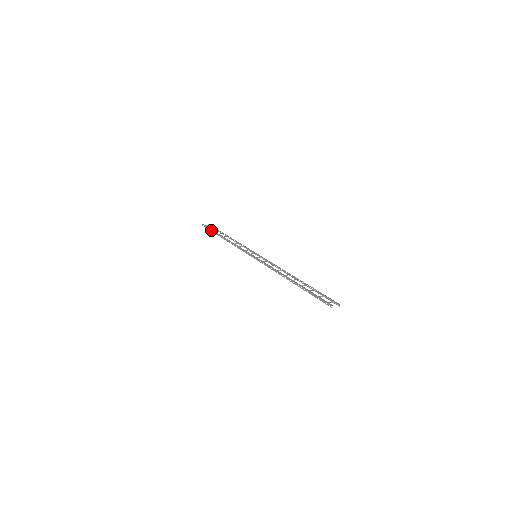
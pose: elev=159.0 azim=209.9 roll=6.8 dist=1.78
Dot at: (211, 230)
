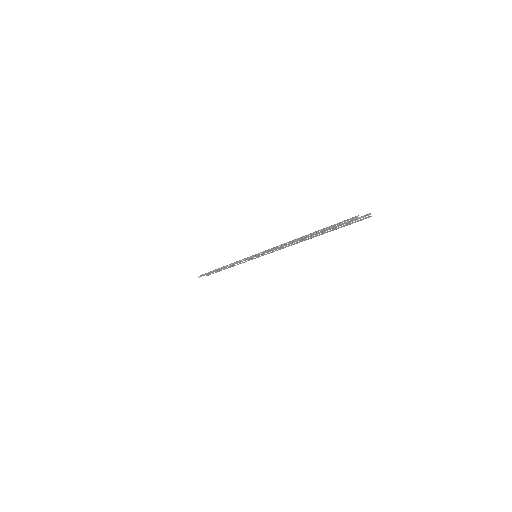
Dot at: (207, 273)
